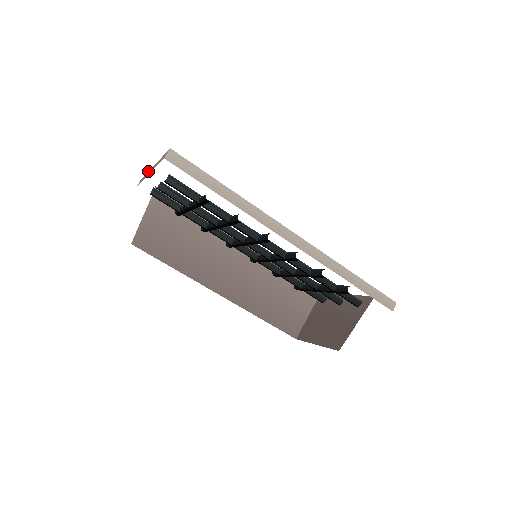
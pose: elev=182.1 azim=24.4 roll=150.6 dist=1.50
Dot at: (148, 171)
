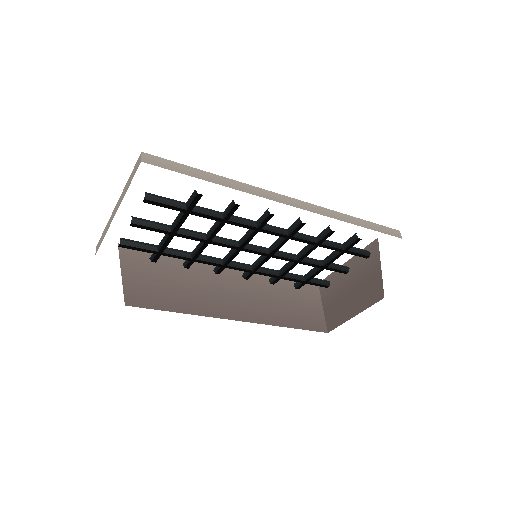
Dot at: occluded
